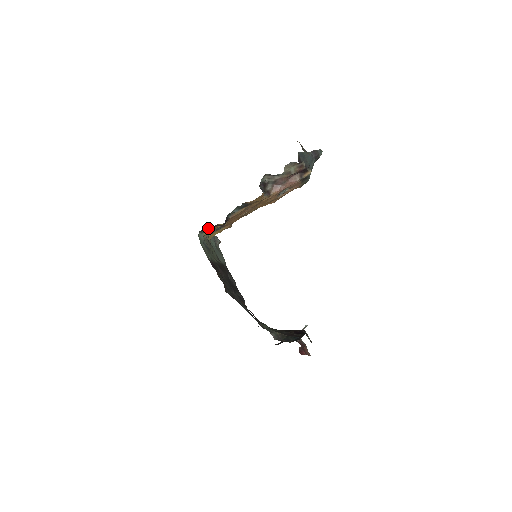
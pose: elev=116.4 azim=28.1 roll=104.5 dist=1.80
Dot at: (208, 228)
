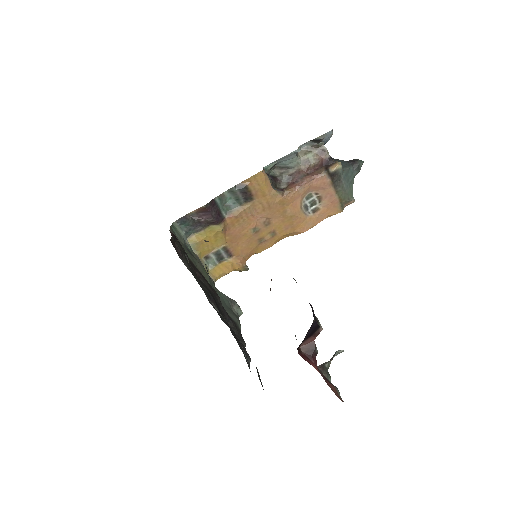
Dot at: (192, 224)
